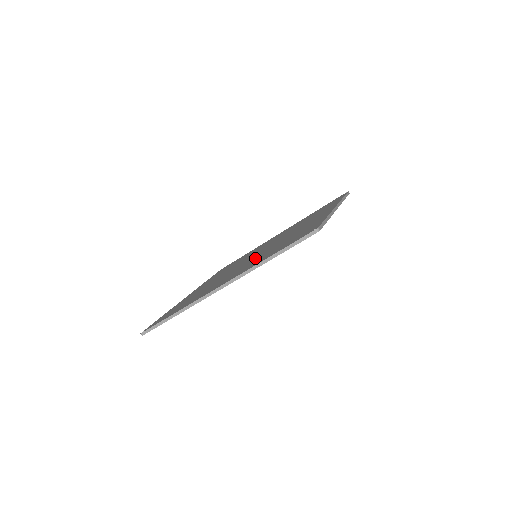
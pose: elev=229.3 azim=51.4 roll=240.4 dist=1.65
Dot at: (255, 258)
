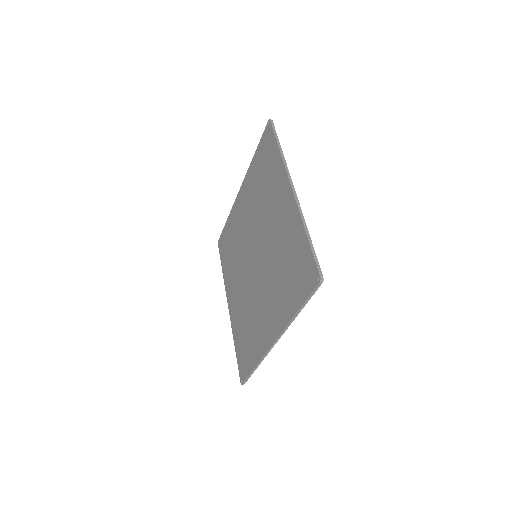
Dot at: (267, 280)
